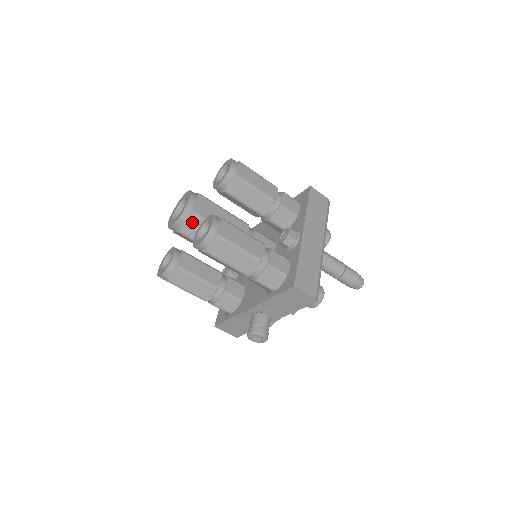
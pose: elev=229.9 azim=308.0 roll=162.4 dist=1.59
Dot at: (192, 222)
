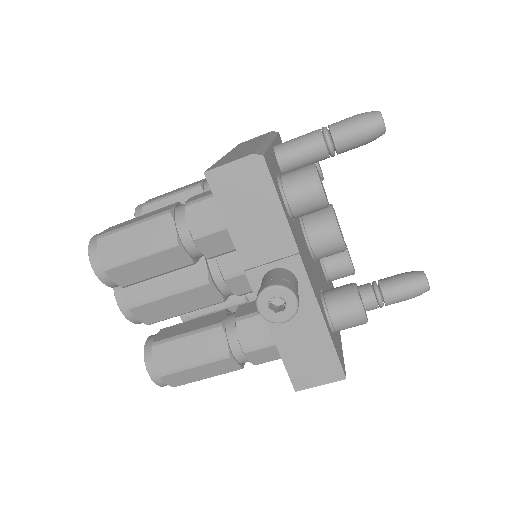
Dot at: occluded
